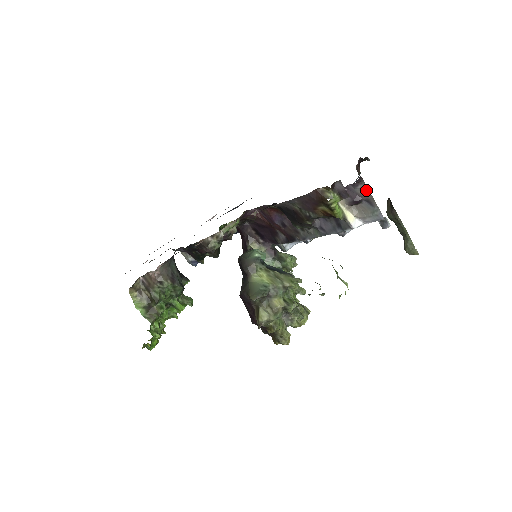
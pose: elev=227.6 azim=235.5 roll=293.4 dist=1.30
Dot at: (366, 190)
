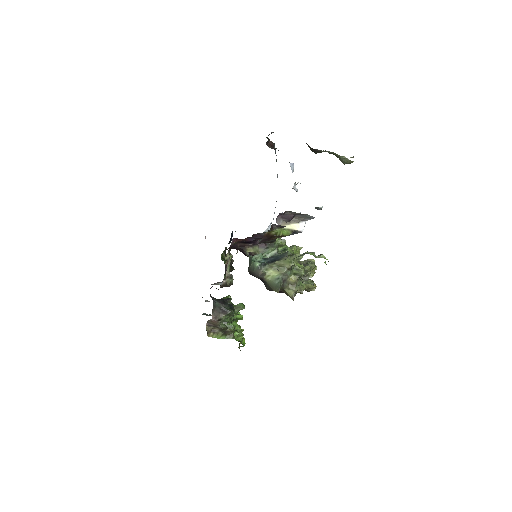
Dot at: (292, 212)
